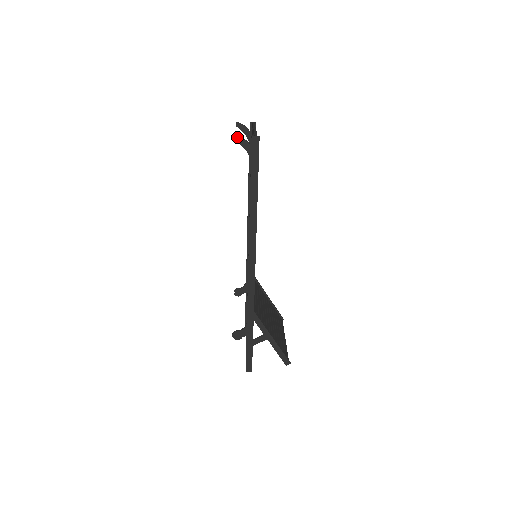
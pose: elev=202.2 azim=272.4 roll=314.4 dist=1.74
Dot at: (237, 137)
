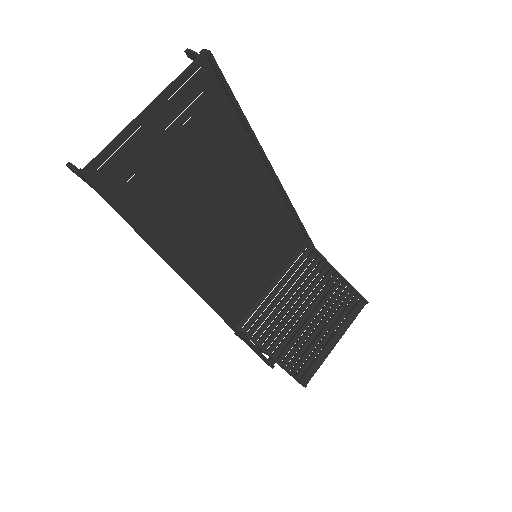
Dot at: (69, 167)
